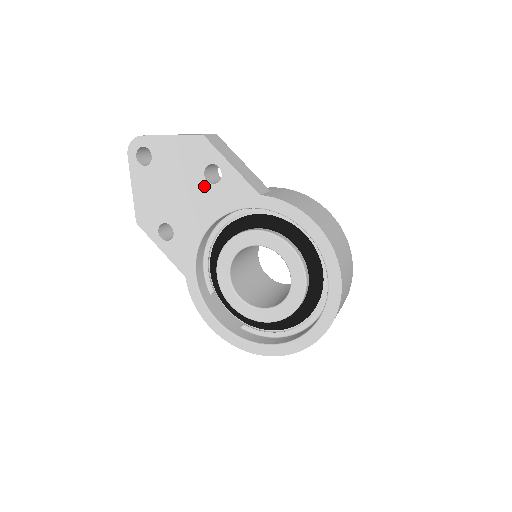
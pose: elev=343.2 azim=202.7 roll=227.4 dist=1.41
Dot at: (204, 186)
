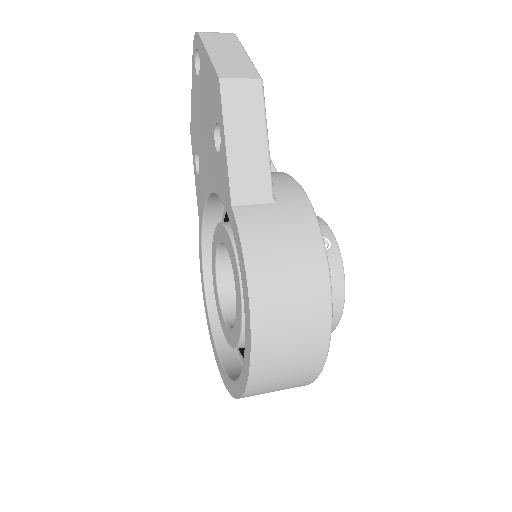
Dot at: (213, 144)
